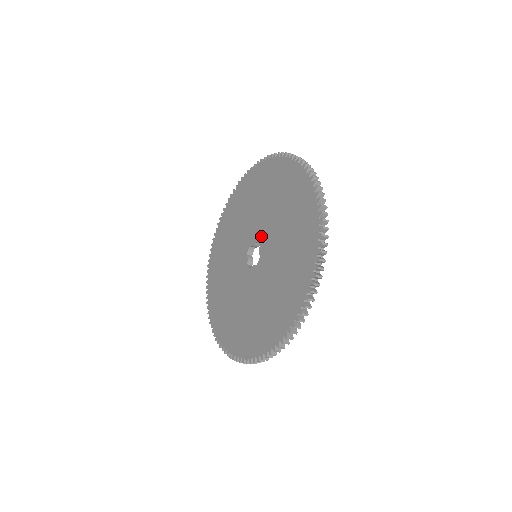
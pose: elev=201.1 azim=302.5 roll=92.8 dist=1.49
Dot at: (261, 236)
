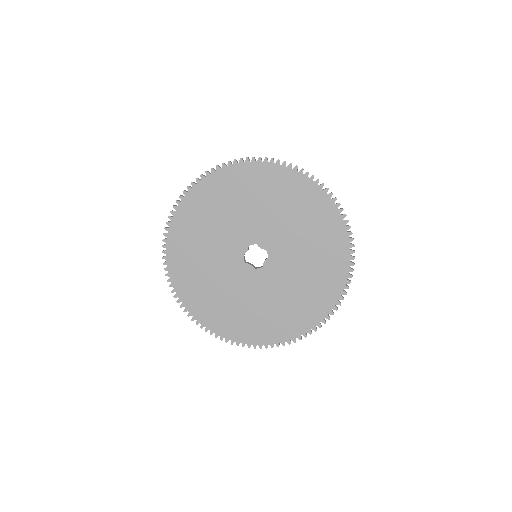
Dot at: (251, 237)
